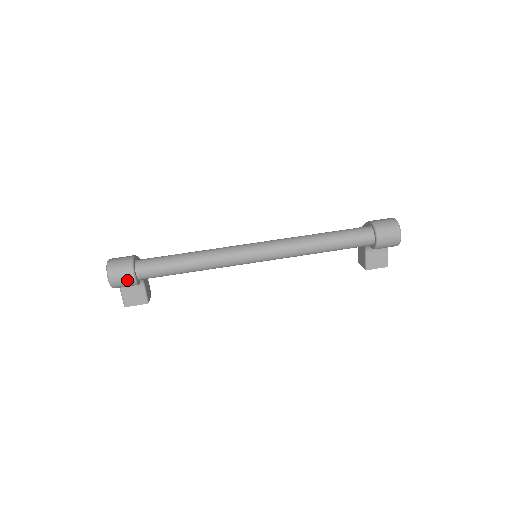
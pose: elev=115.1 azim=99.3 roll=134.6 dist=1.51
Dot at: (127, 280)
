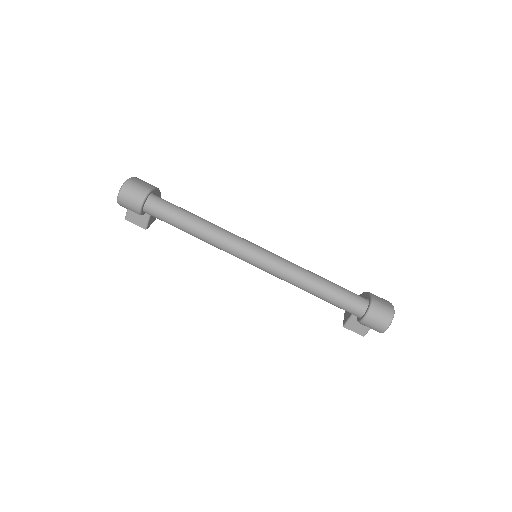
Dot at: (133, 207)
